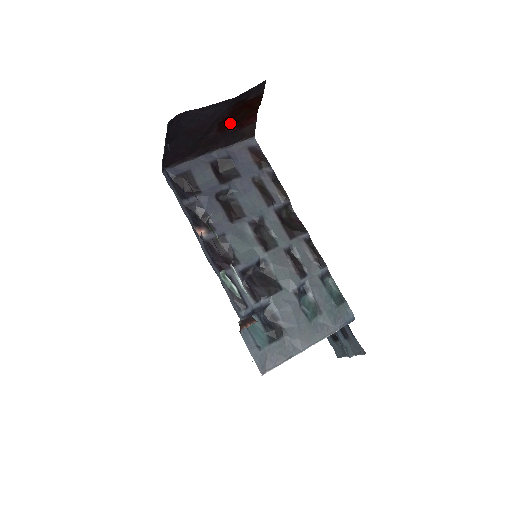
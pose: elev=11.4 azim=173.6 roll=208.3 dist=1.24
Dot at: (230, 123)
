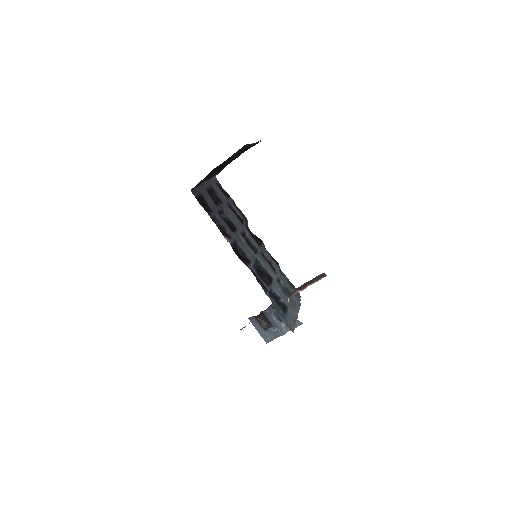
Dot at: occluded
